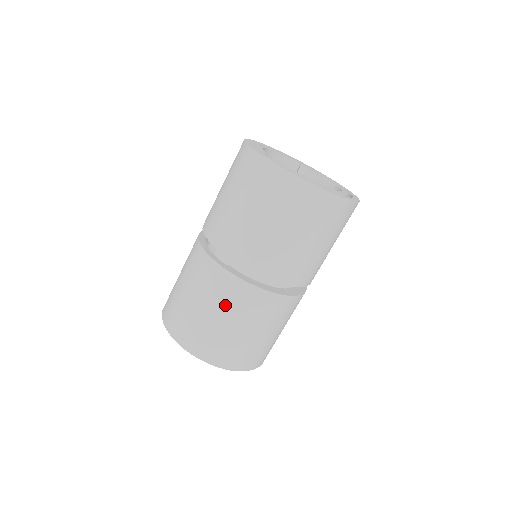
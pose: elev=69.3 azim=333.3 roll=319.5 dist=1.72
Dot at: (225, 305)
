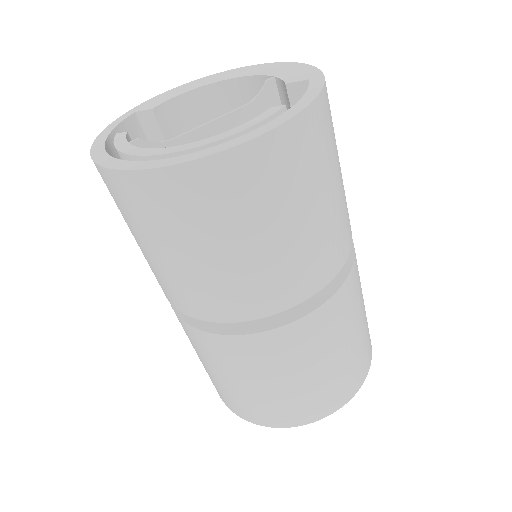
Dot at: occluded
